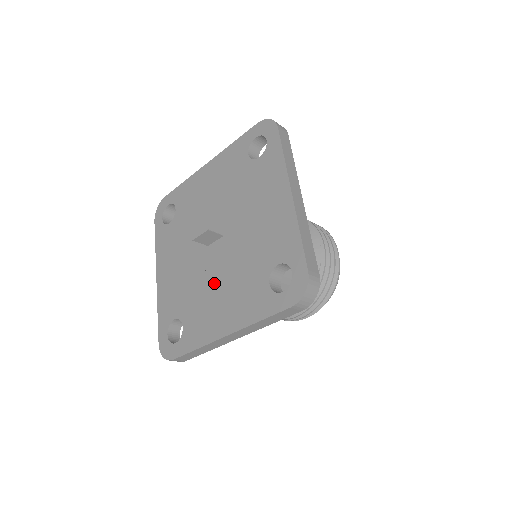
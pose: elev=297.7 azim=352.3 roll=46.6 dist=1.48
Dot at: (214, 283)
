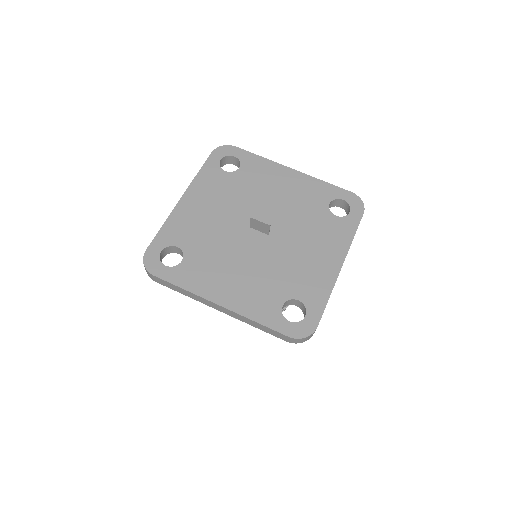
Dot at: (236, 259)
